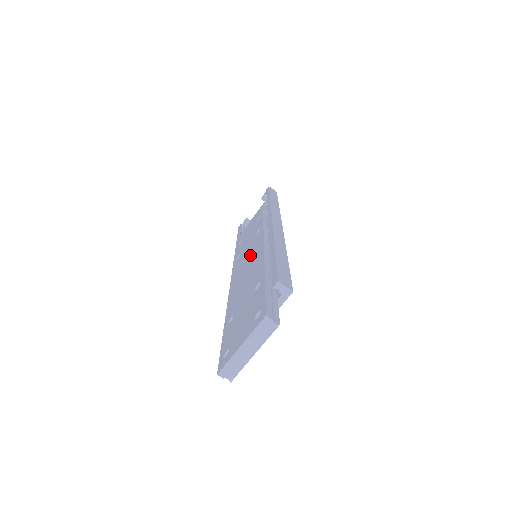
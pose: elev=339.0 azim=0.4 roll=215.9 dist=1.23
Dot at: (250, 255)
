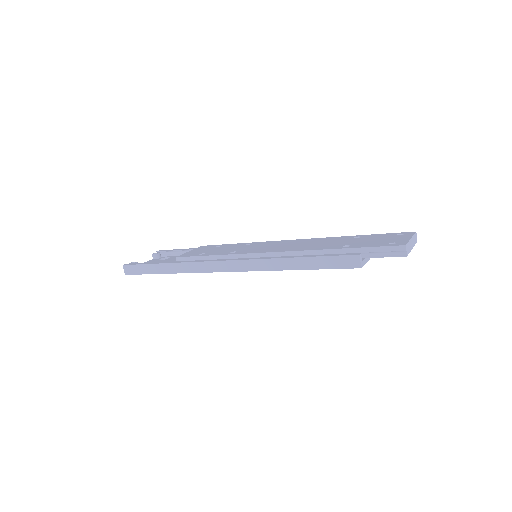
Dot at: (277, 244)
